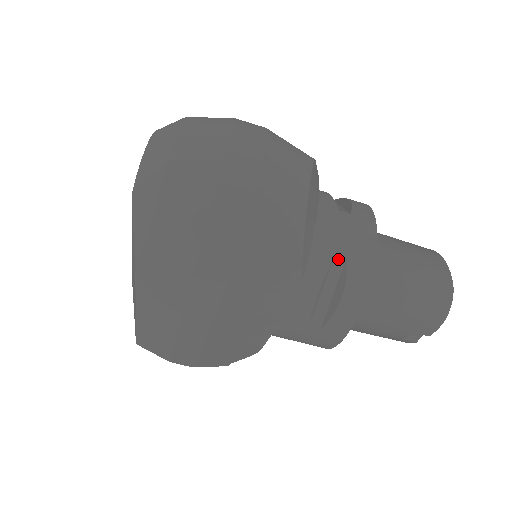
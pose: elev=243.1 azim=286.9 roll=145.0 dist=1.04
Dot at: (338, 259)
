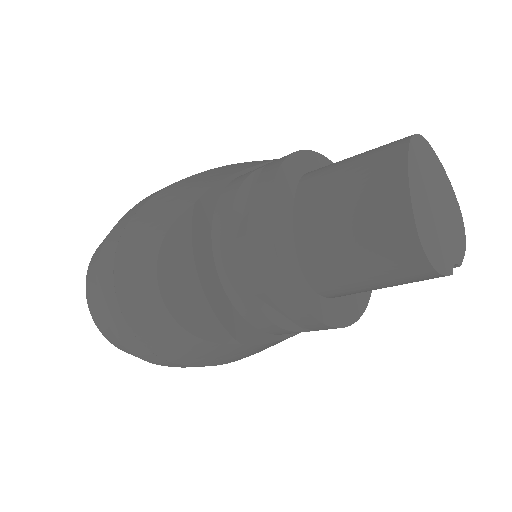
Dot at: (261, 296)
